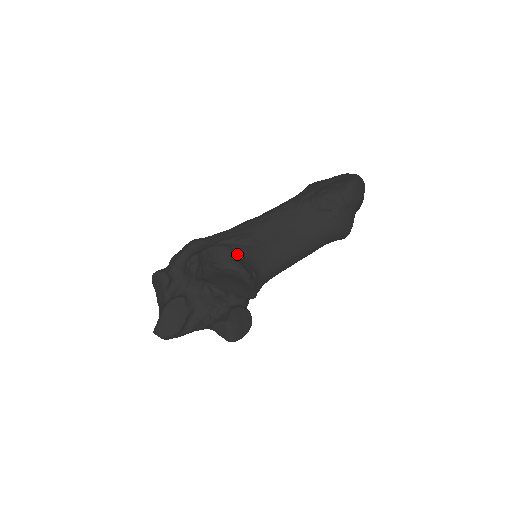
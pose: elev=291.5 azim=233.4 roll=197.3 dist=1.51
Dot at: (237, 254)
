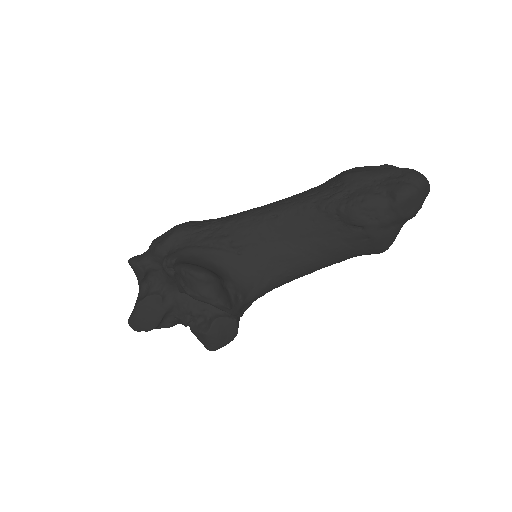
Dot at: (217, 281)
